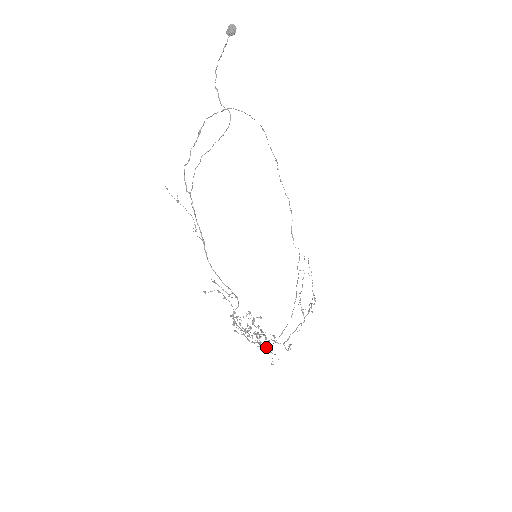
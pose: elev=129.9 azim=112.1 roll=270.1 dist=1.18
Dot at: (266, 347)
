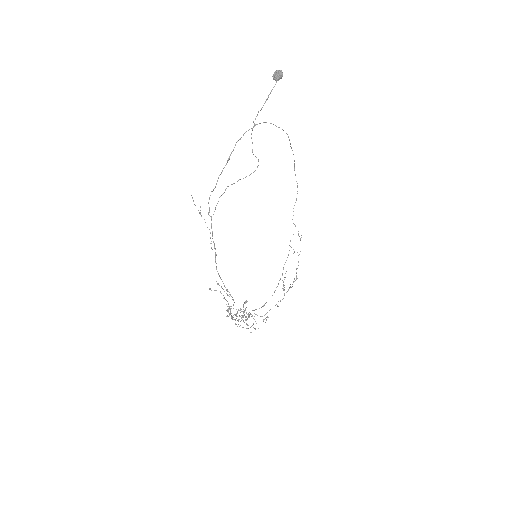
Dot at: occluded
